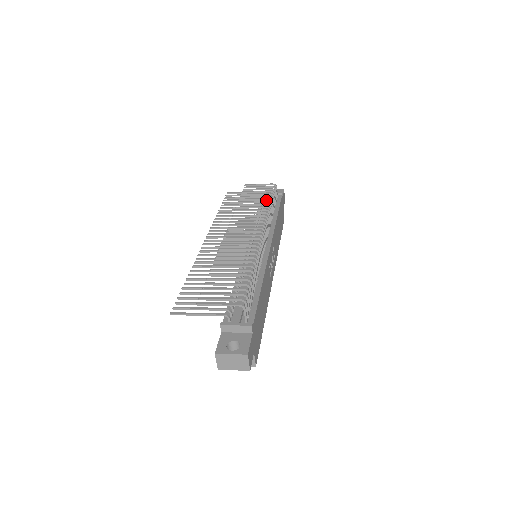
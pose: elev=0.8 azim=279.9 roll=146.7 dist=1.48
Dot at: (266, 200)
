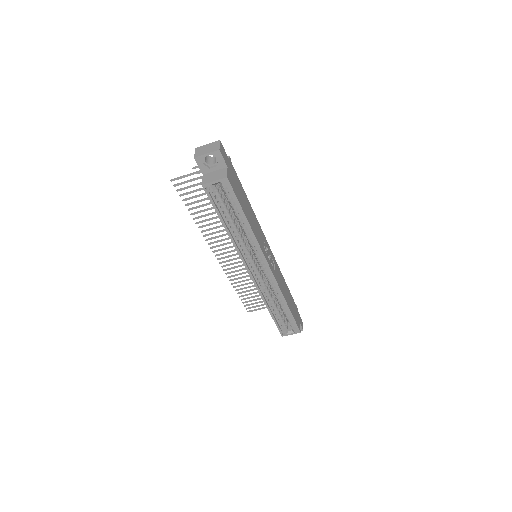
Dot at: occluded
